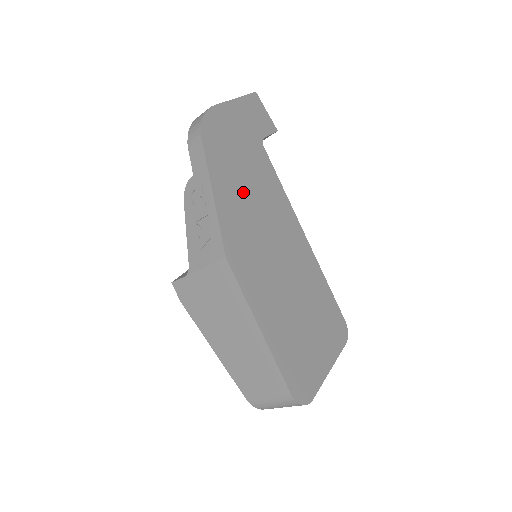
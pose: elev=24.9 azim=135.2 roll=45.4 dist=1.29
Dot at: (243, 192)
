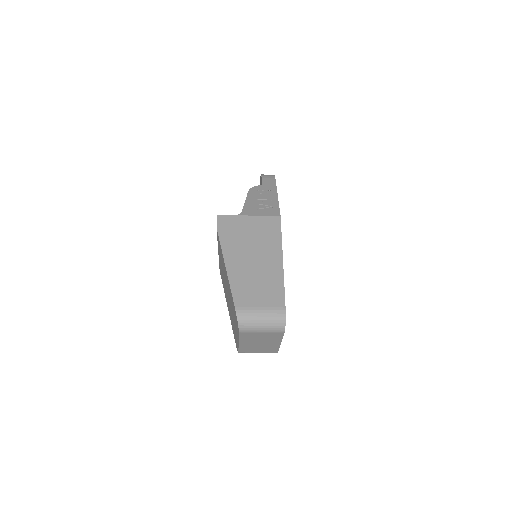
Dot at: occluded
